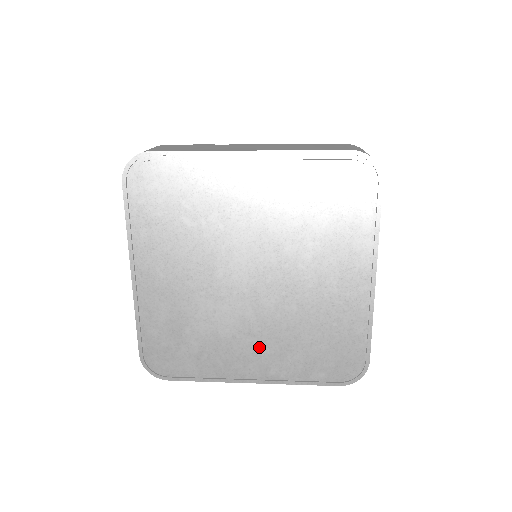
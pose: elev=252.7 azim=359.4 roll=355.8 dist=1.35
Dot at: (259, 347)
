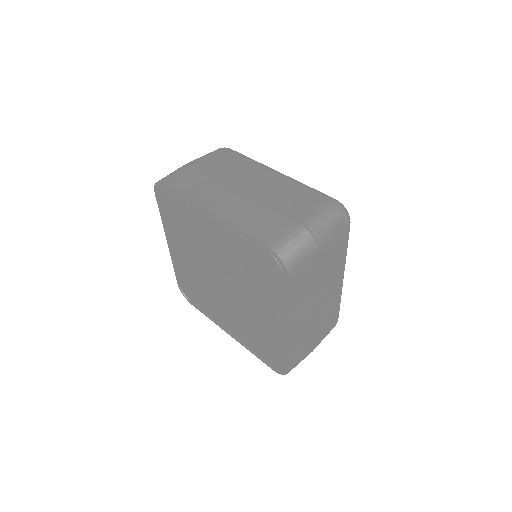
Dot at: (230, 320)
